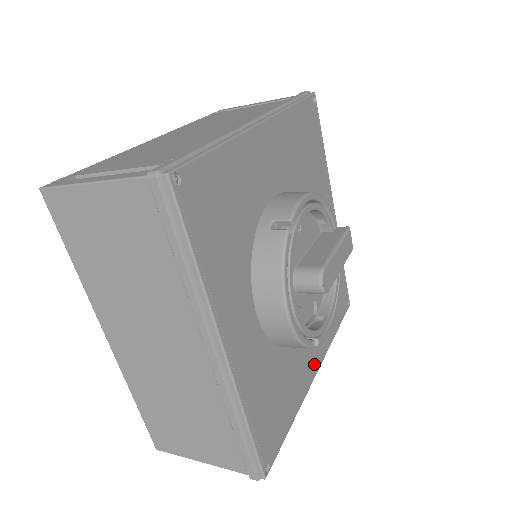
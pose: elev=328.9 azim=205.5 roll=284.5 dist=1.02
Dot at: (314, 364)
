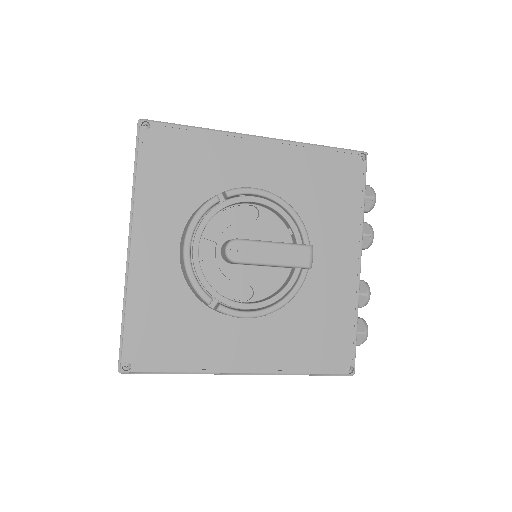
Dot at: (244, 361)
